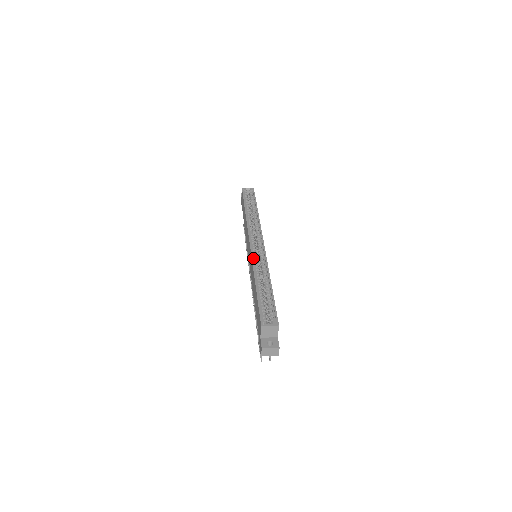
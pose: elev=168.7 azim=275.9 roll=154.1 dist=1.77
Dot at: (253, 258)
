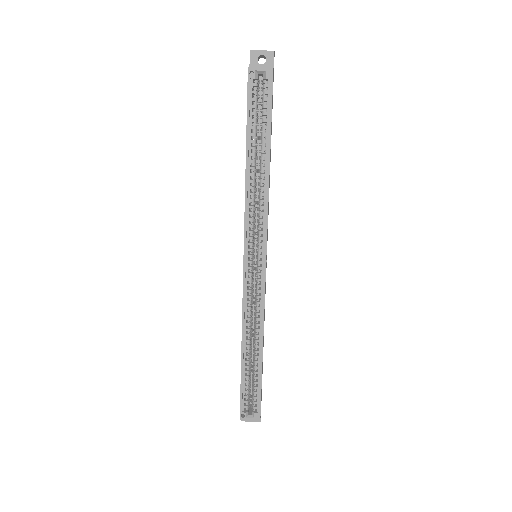
Dot at: (245, 297)
